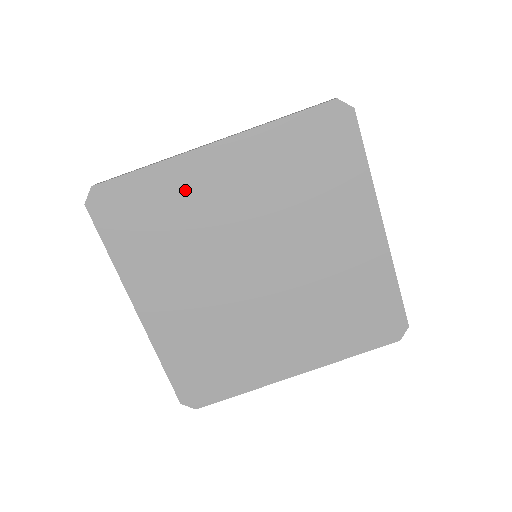
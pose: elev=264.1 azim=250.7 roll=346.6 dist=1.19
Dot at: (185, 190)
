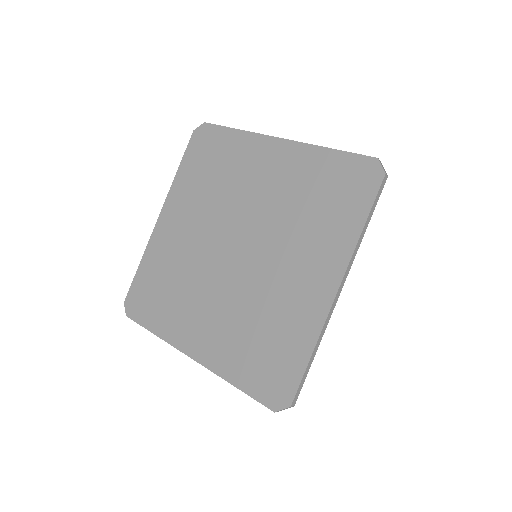
Dot at: (163, 253)
